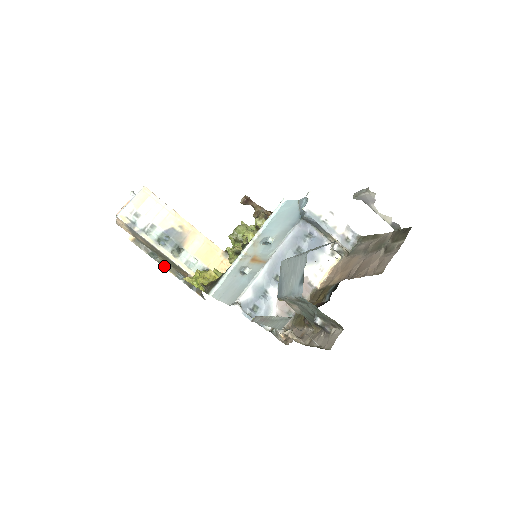
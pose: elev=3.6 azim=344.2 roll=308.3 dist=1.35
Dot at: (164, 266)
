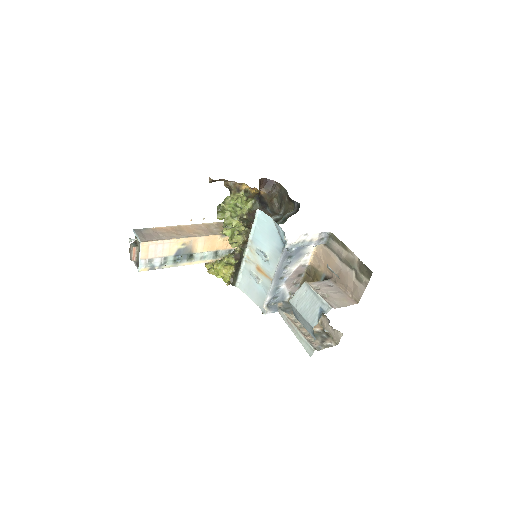
Dot at: occluded
